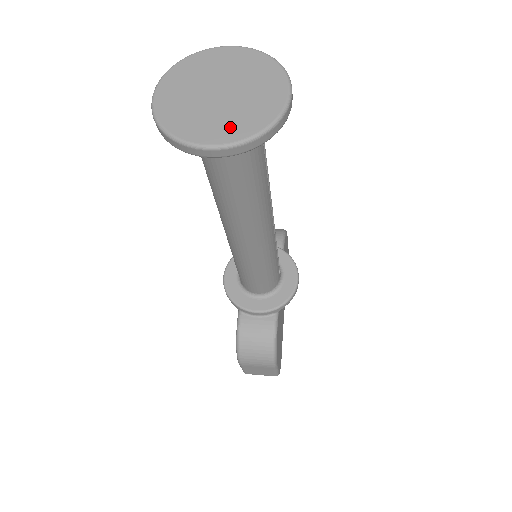
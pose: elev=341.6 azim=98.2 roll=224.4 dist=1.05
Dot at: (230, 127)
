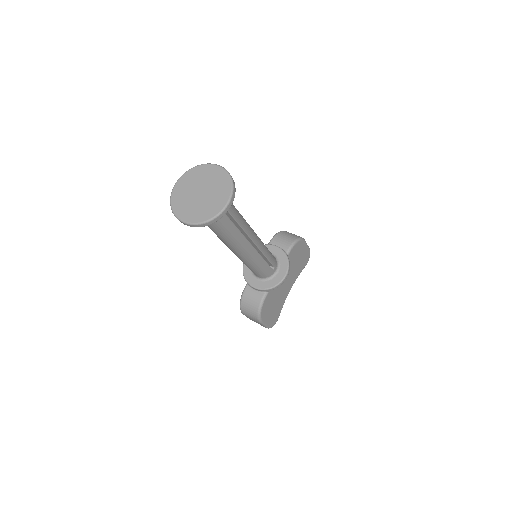
Dot at: (195, 214)
